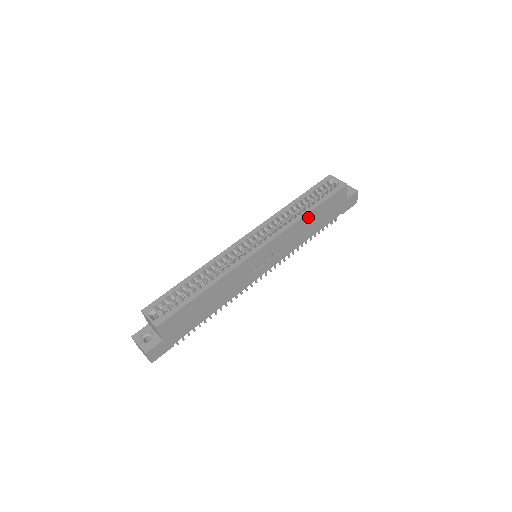
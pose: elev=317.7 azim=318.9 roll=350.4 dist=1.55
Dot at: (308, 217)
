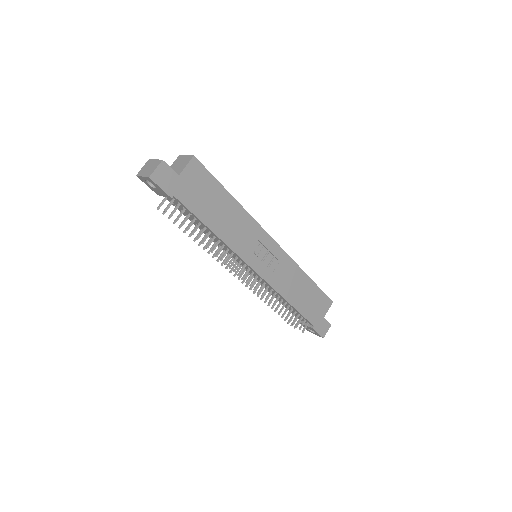
Dot at: (304, 279)
